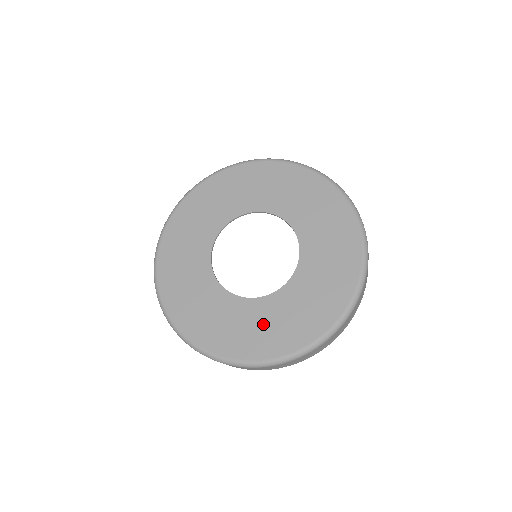
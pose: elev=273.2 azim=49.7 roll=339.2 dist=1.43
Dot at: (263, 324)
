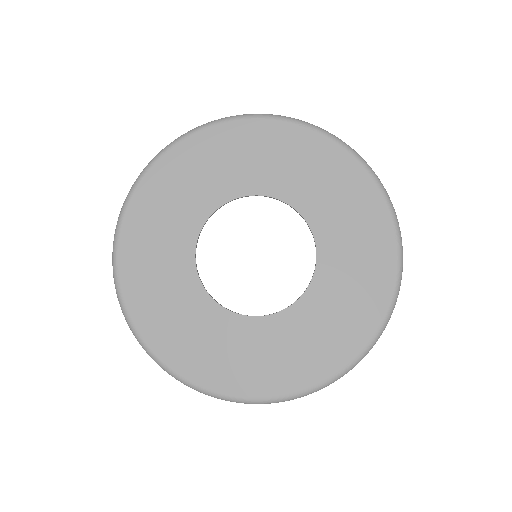
Dot at: (328, 320)
